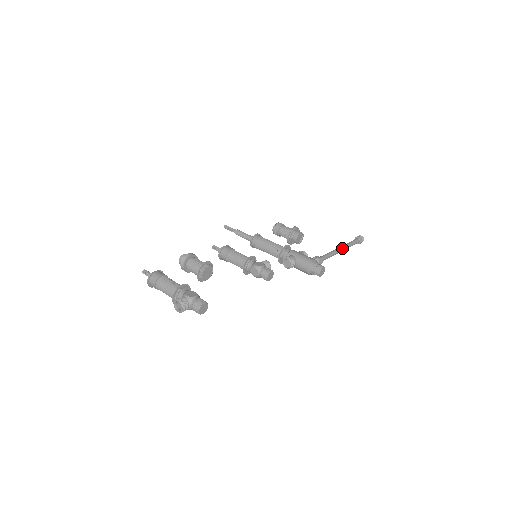
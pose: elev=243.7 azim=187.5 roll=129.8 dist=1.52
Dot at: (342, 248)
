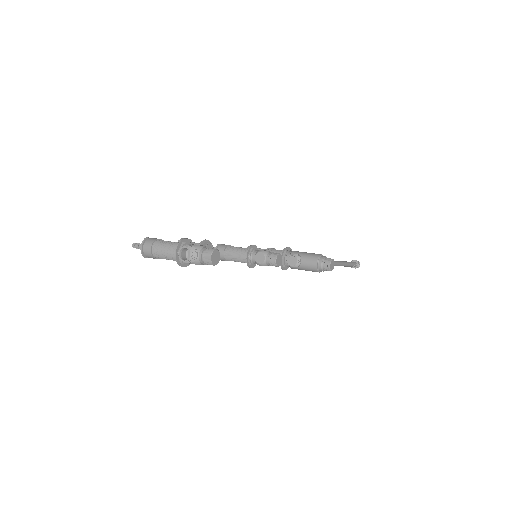
Dot at: (342, 262)
